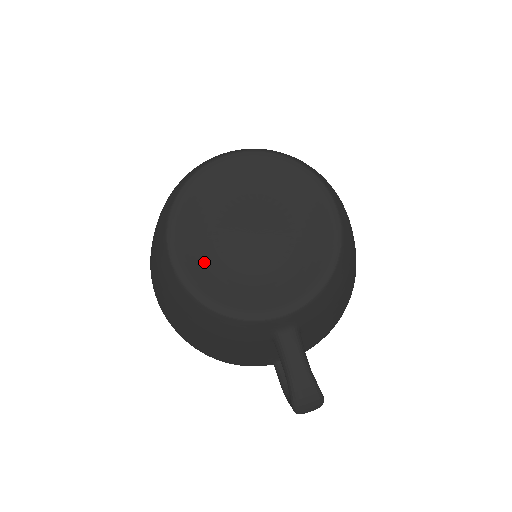
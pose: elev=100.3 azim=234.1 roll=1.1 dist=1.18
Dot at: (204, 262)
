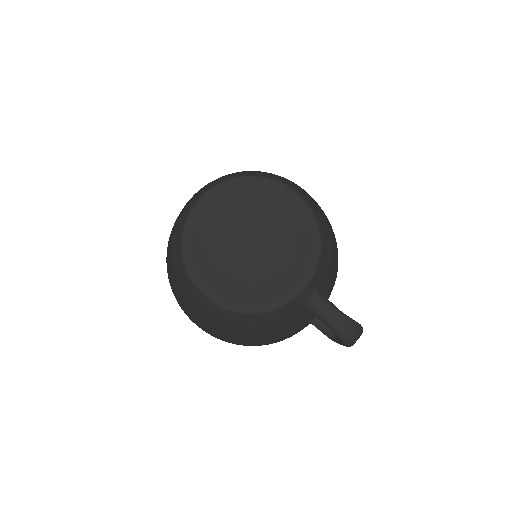
Dot at: (229, 284)
